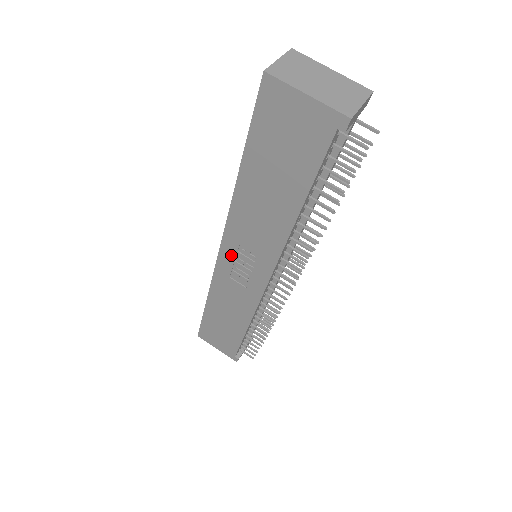
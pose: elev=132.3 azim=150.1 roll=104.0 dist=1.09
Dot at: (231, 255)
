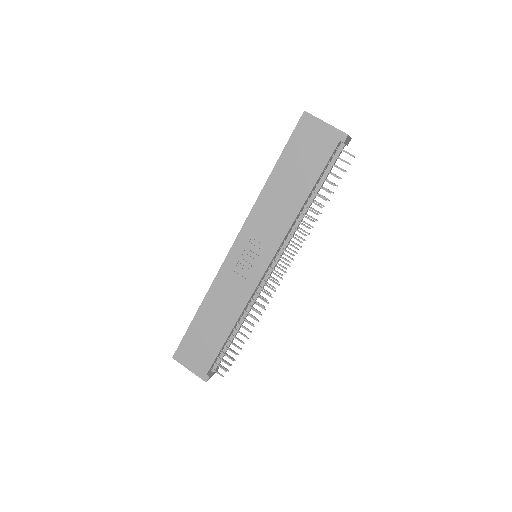
Dot at: (242, 247)
